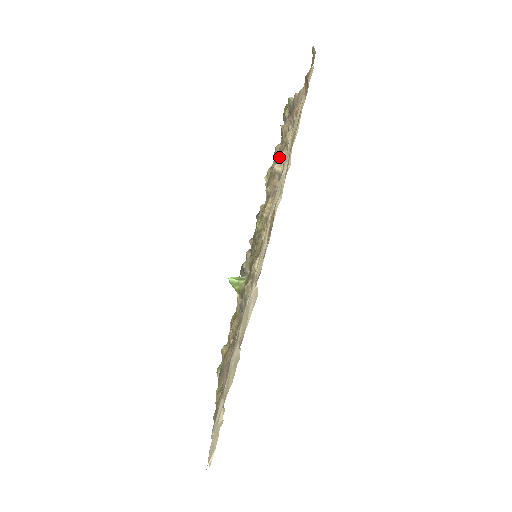
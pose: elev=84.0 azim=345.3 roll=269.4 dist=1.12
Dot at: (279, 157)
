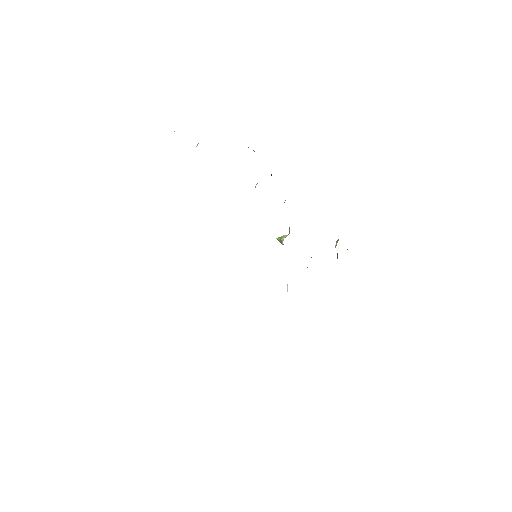
Dot at: occluded
